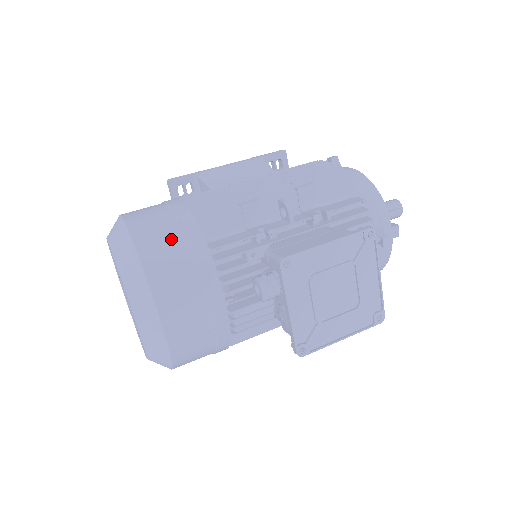
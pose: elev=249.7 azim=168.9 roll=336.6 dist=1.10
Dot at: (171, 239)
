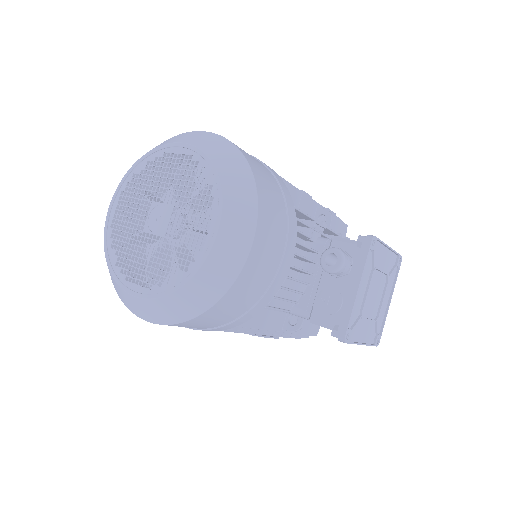
Dot at: (268, 174)
